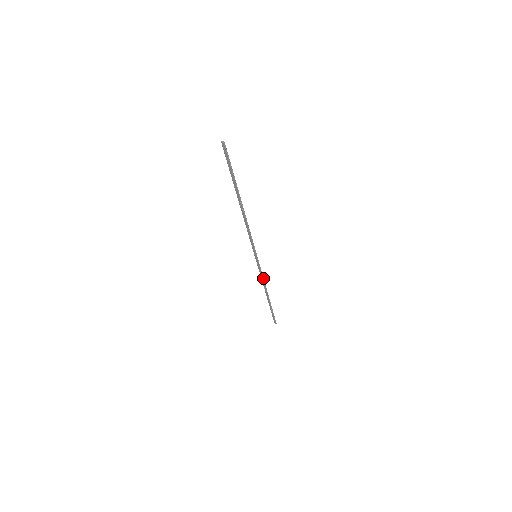
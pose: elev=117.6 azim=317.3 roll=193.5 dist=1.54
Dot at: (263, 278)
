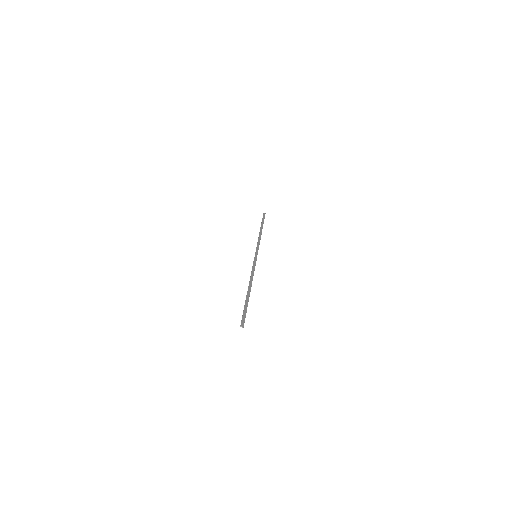
Dot at: (259, 242)
